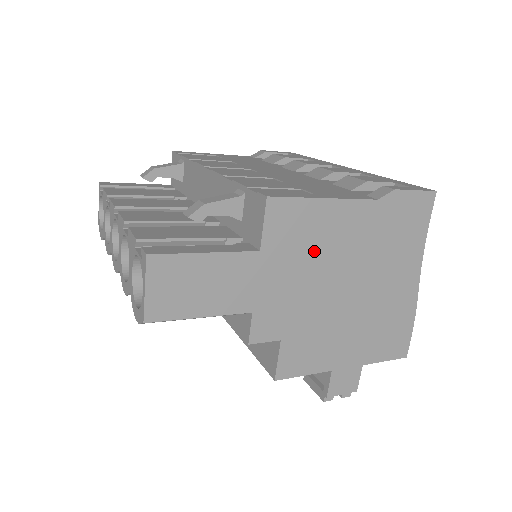
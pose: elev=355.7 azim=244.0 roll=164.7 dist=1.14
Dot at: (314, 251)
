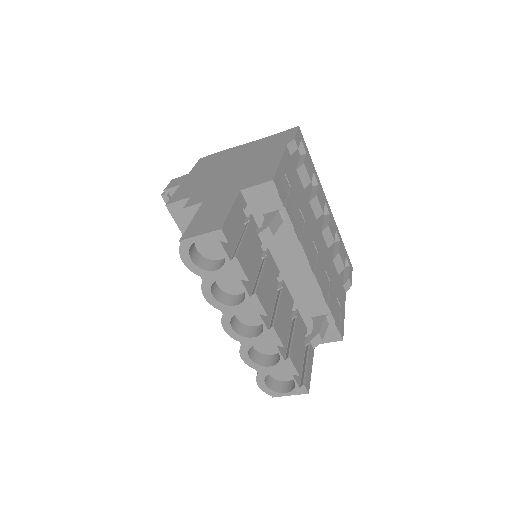
Dot at: occluded
